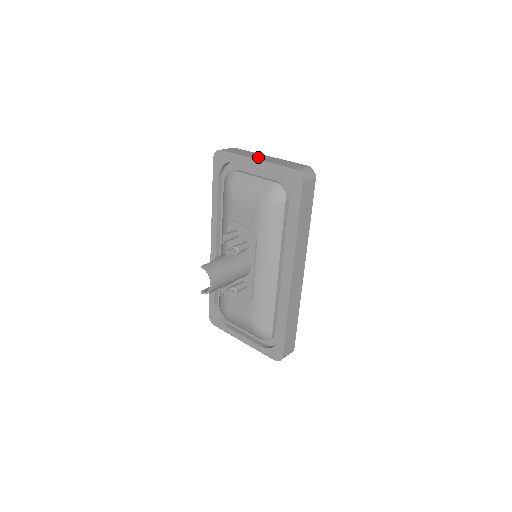
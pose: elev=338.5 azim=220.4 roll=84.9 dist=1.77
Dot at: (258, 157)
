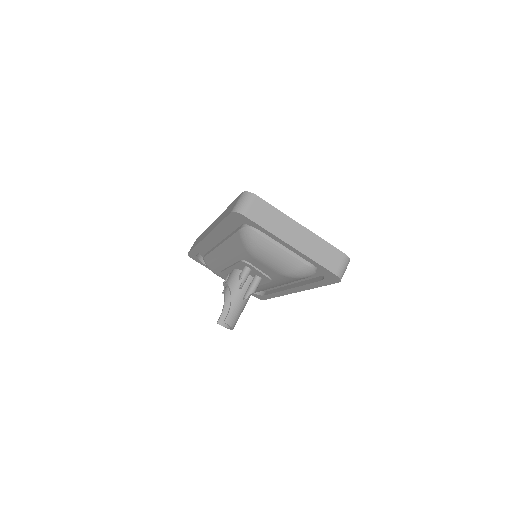
Dot at: (293, 237)
